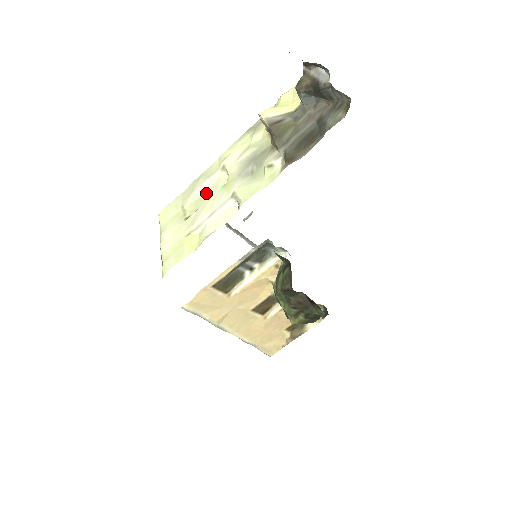
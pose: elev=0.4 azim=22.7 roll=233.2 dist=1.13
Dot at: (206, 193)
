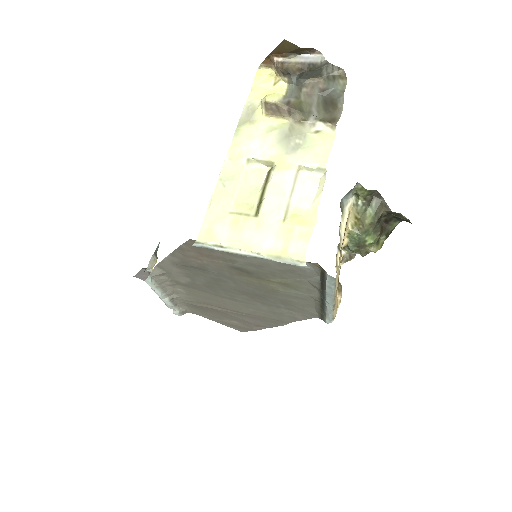
Dot at: (247, 189)
